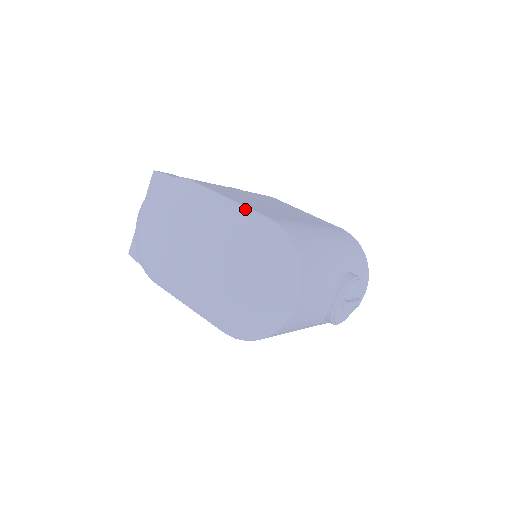
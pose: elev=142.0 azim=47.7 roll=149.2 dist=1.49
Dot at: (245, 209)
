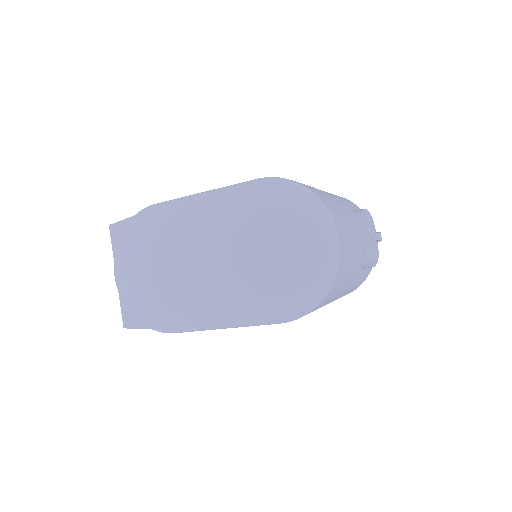
Dot at: (230, 186)
